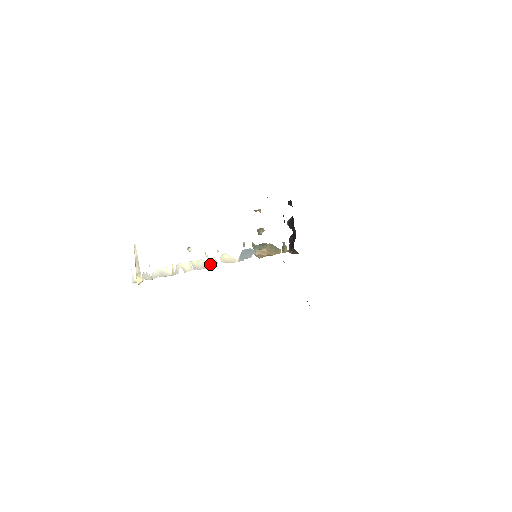
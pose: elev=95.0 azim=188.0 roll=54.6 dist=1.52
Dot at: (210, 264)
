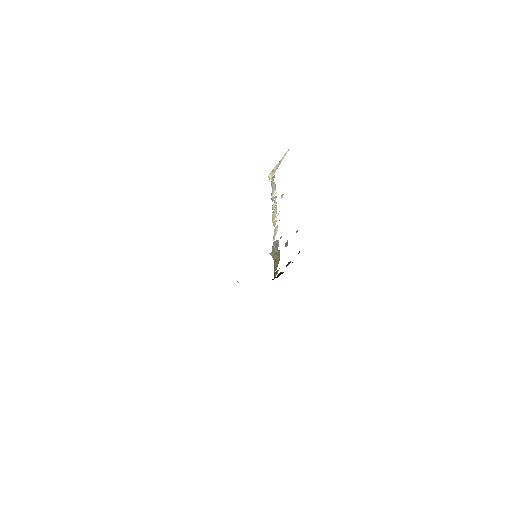
Dot at: (274, 221)
